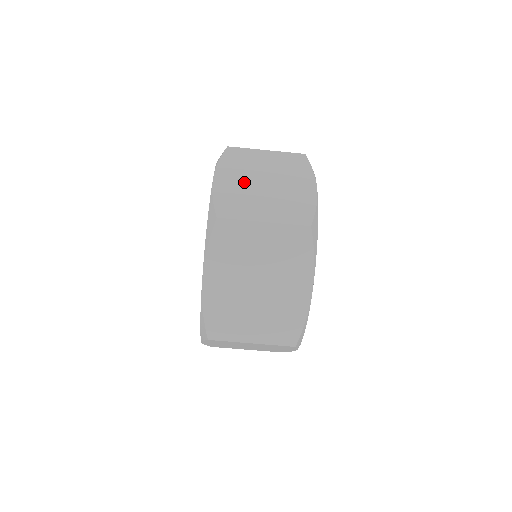
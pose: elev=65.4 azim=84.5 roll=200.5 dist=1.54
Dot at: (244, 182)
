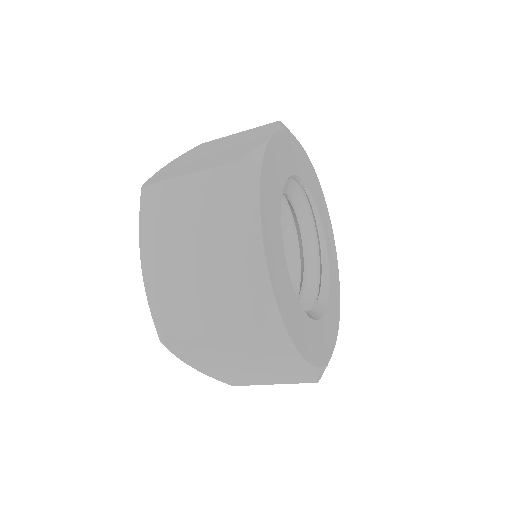
Dot at: (224, 367)
